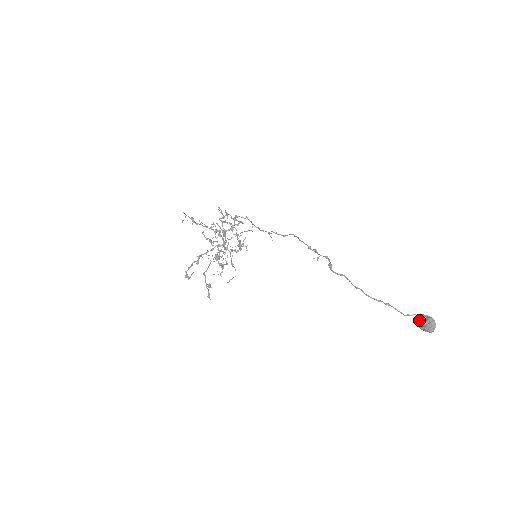
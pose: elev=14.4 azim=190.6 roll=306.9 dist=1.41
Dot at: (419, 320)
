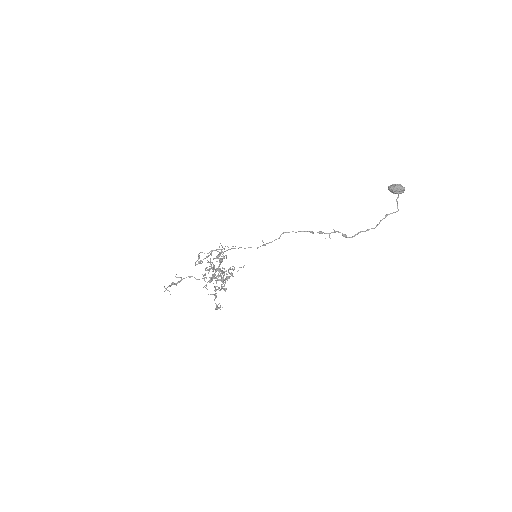
Dot at: (392, 192)
